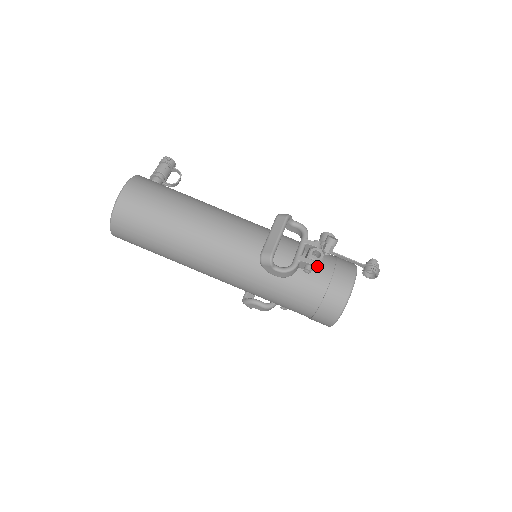
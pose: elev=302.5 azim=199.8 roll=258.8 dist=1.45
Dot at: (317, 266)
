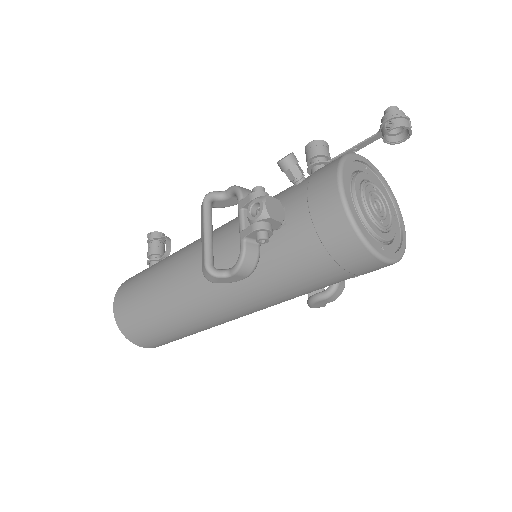
Dot at: (272, 221)
